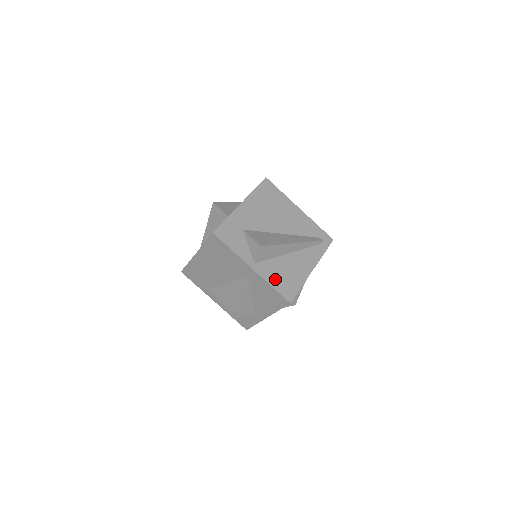
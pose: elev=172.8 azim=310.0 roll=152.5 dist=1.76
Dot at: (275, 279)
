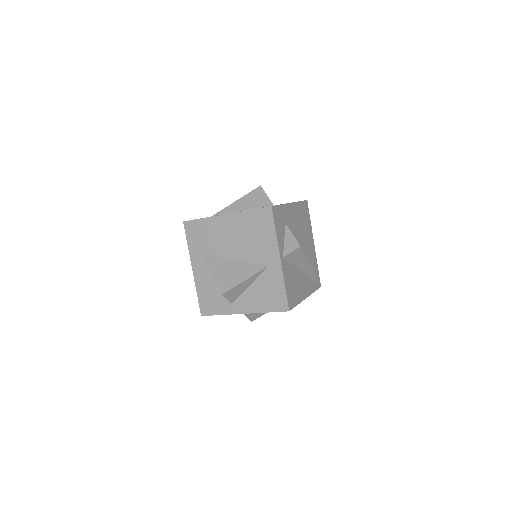
Dot at: (288, 282)
